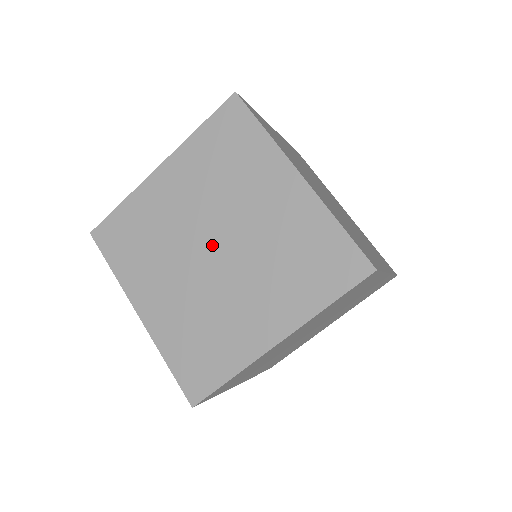
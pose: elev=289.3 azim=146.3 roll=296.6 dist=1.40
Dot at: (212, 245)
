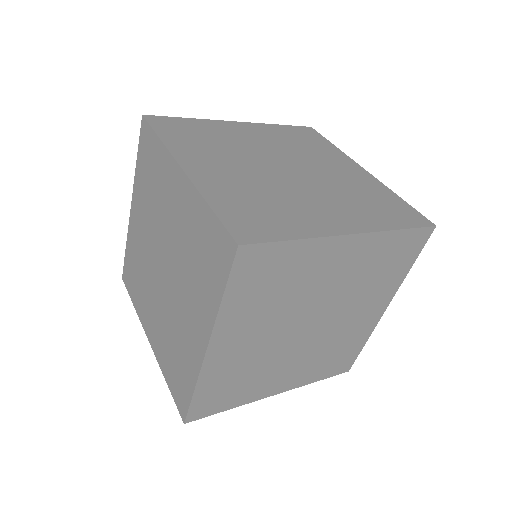
Dot at: (311, 323)
